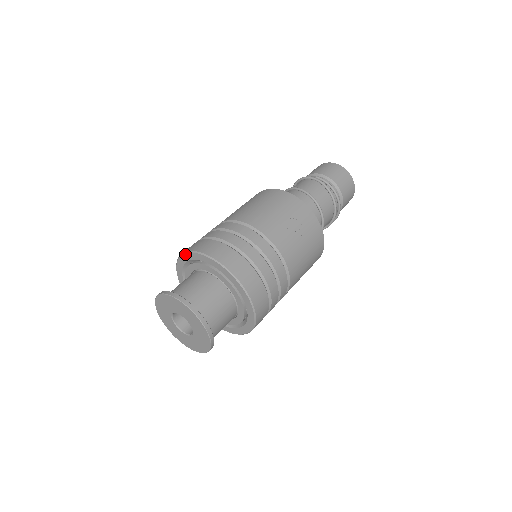
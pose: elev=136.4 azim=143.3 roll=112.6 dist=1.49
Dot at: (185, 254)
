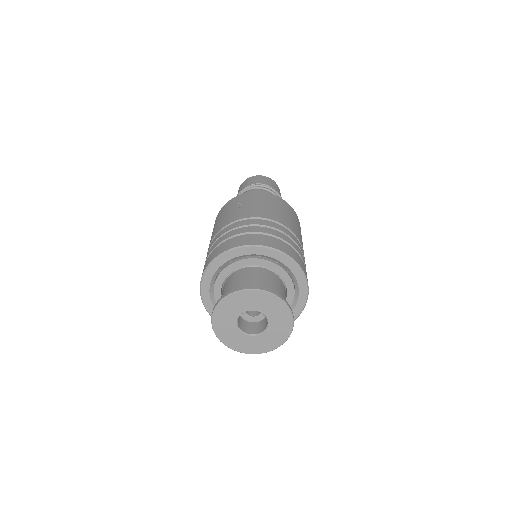
Dot at: (202, 298)
